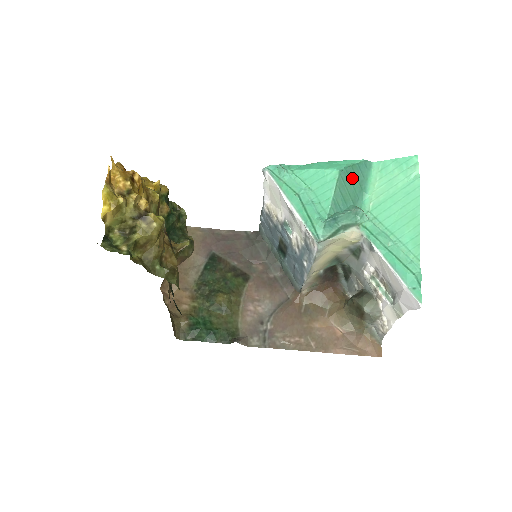
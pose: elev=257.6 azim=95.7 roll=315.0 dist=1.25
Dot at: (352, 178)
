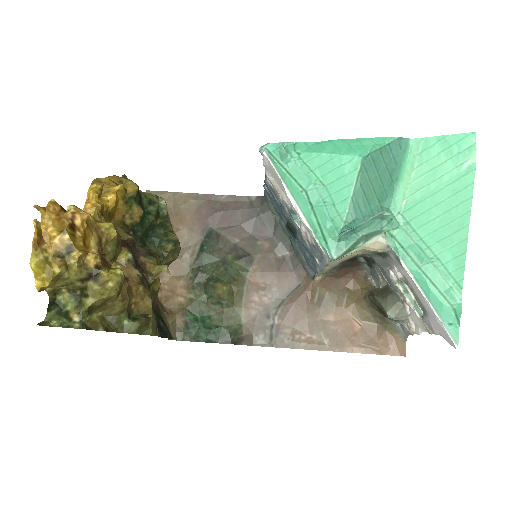
Dot at: (379, 167)
